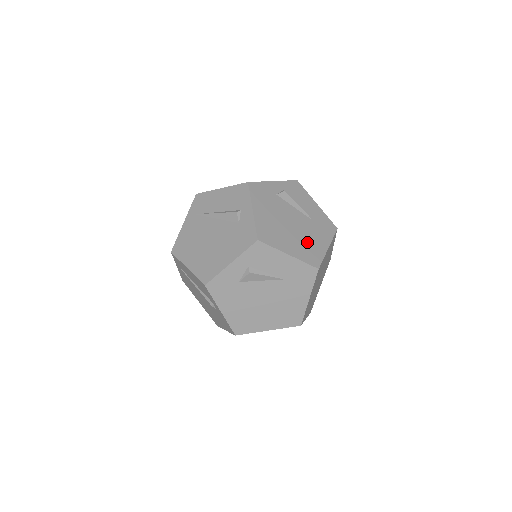
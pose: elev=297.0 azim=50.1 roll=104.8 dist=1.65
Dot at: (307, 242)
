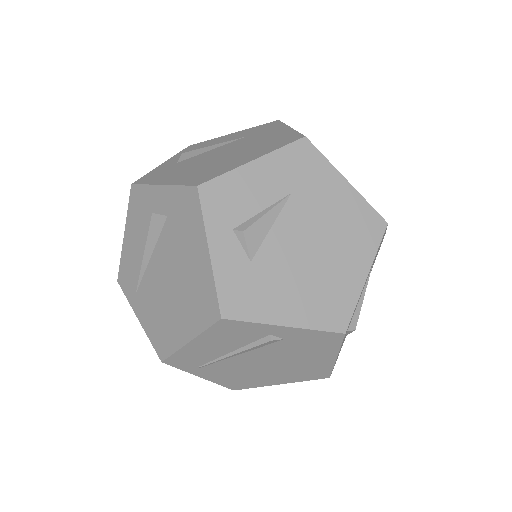
Dot at: (260, 144)
